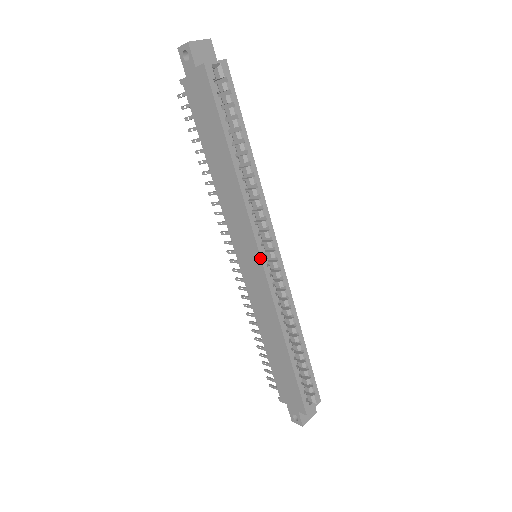
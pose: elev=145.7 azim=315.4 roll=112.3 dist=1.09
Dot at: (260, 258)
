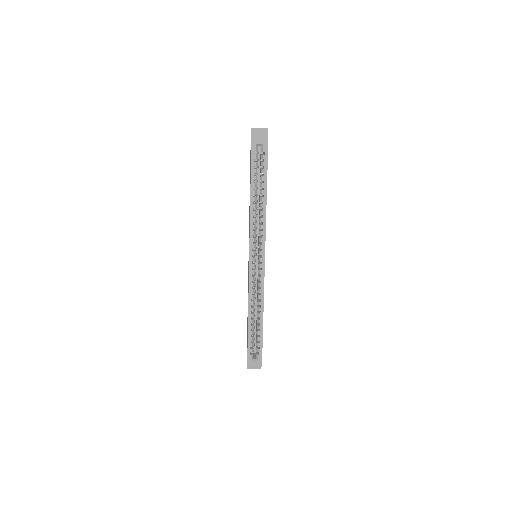
Dot at: (249, 257)
